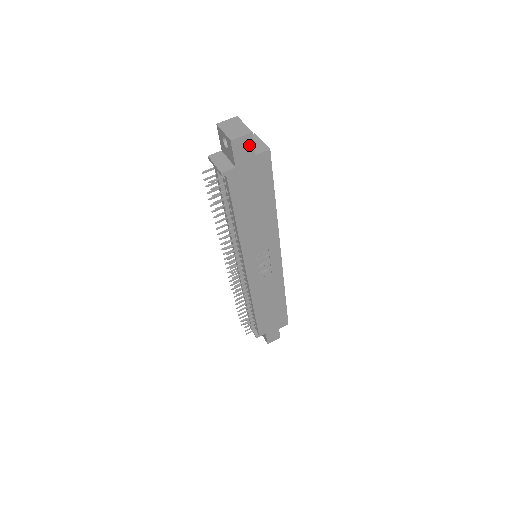
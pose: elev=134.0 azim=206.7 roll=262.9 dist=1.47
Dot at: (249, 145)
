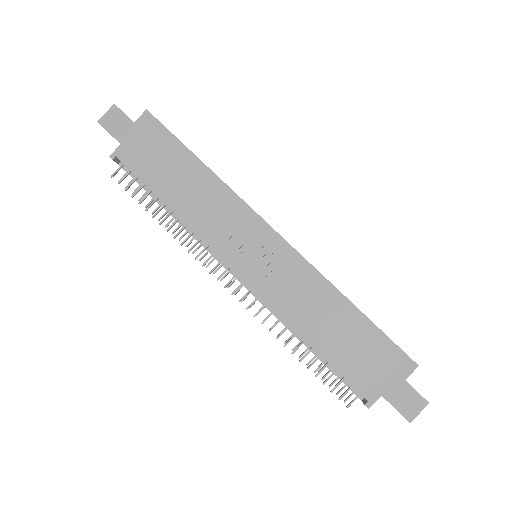
Dot at: (120, 117)
